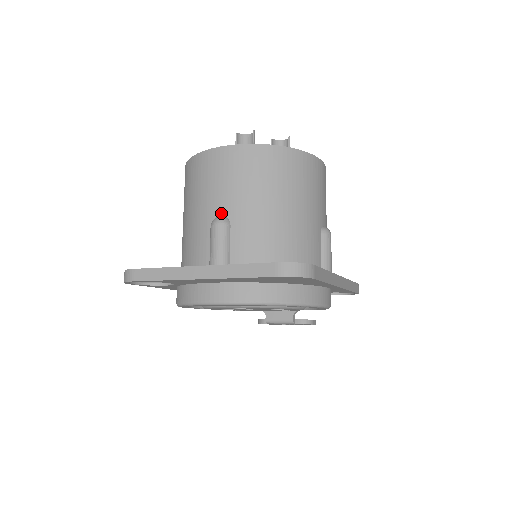
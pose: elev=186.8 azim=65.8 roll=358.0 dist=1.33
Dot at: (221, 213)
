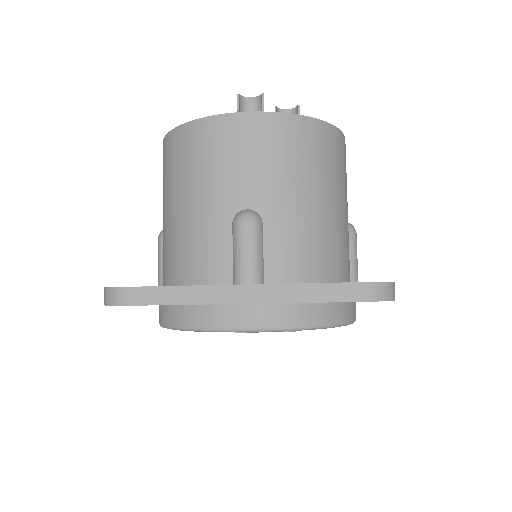
Dot at: (248, 206)
